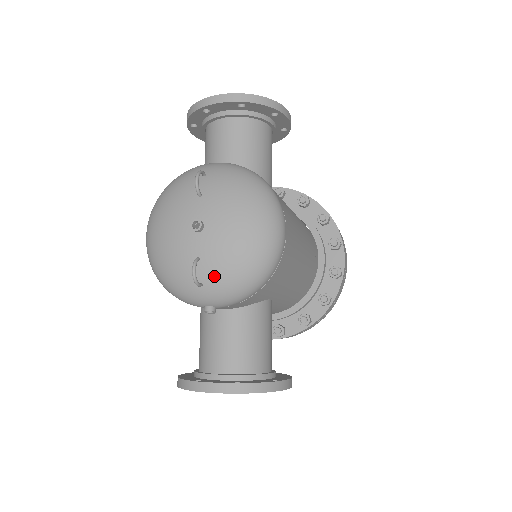
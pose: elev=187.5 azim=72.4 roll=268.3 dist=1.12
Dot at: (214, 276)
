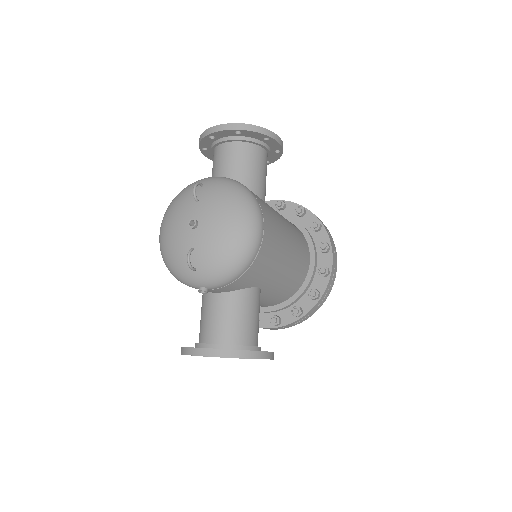
Dot at: (205, 262)
